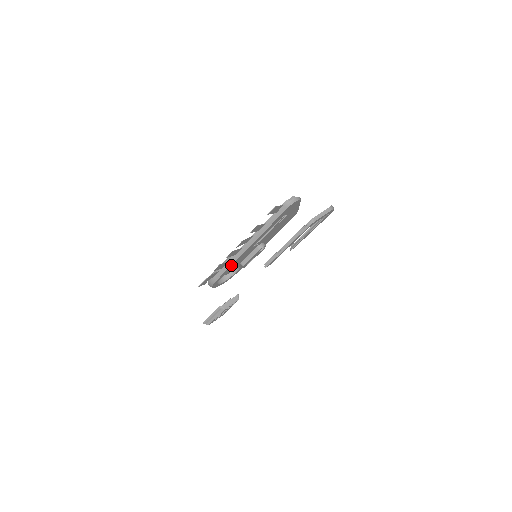
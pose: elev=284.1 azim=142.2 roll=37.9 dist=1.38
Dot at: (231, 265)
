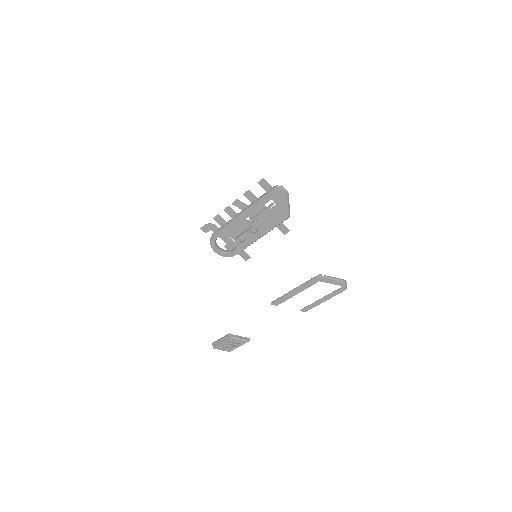
Dot at: (227, 226)
